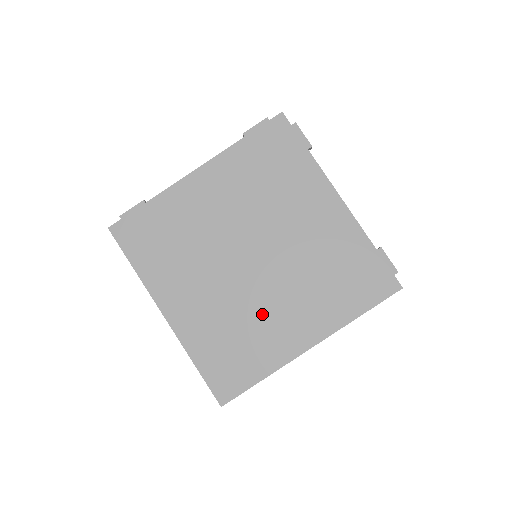
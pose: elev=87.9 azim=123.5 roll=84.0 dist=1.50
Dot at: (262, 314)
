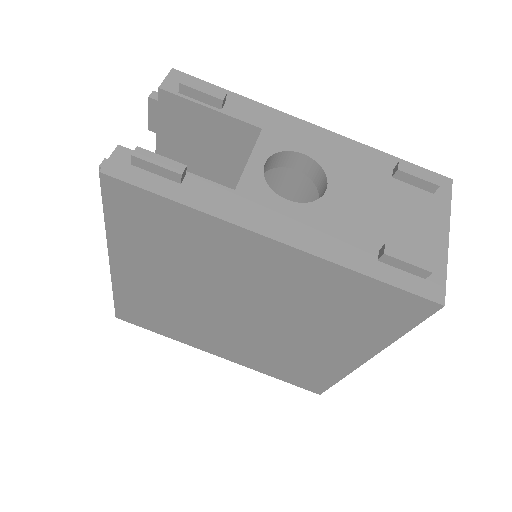
Dot at: (293, 347)
